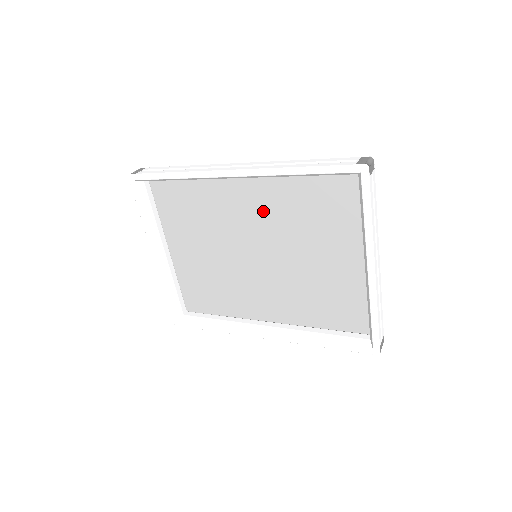
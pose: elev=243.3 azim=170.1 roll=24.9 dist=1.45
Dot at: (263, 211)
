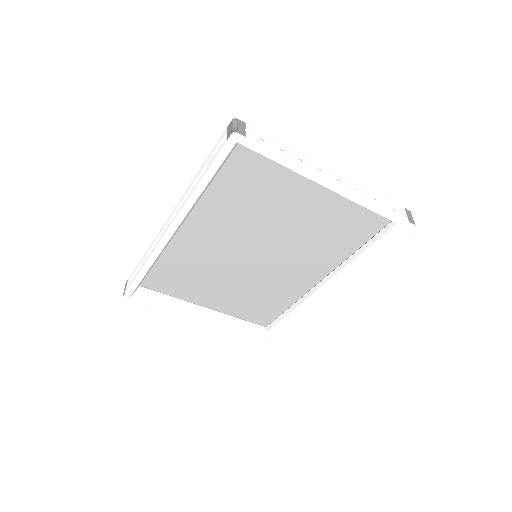
Dot at: (221, 227)
